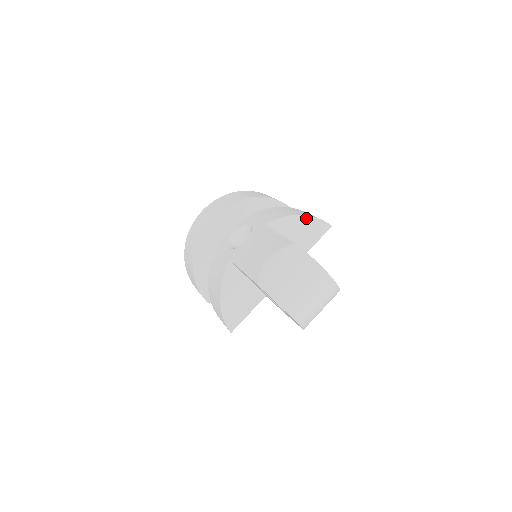
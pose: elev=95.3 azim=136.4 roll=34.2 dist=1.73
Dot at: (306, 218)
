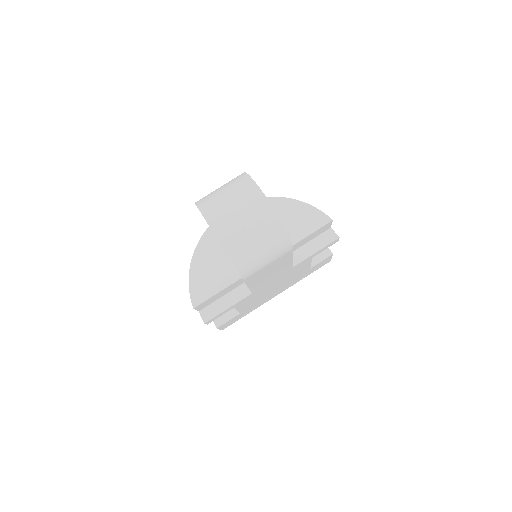
Dot at: (301, 204)
